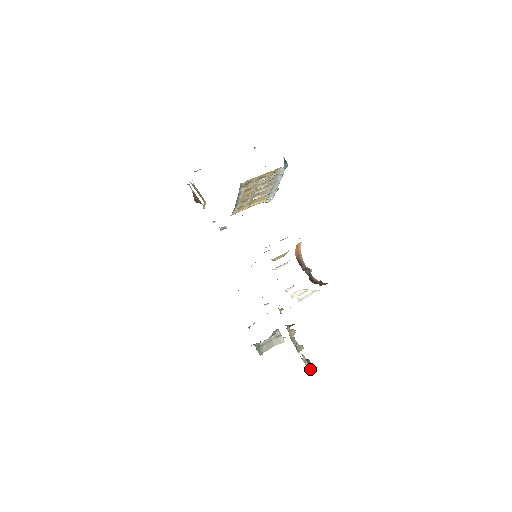
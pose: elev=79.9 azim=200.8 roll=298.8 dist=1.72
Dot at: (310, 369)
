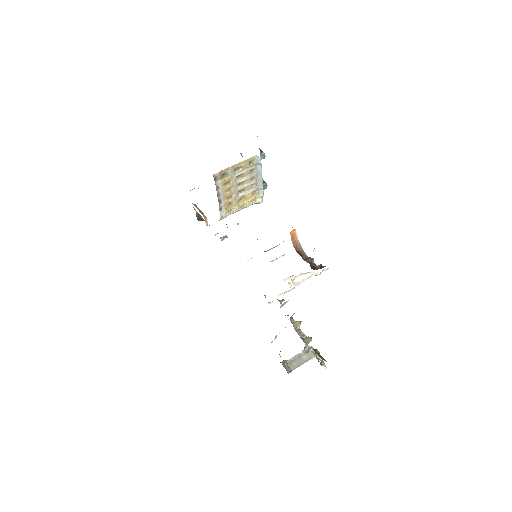
Dot at: (322, 362)
